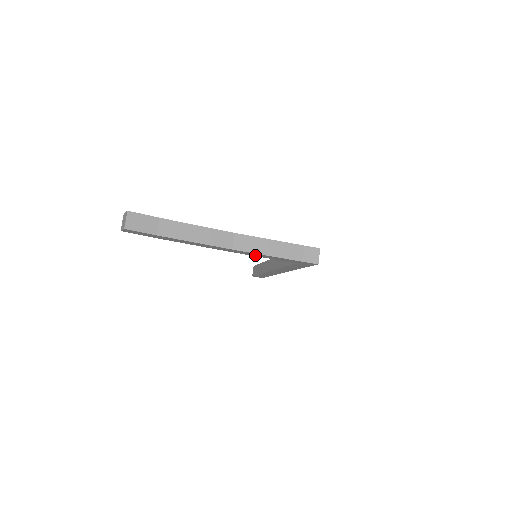
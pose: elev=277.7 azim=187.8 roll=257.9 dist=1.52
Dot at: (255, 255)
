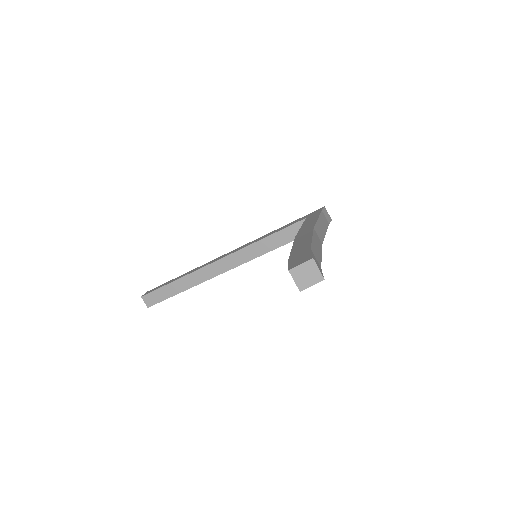
Dot at: occluded
